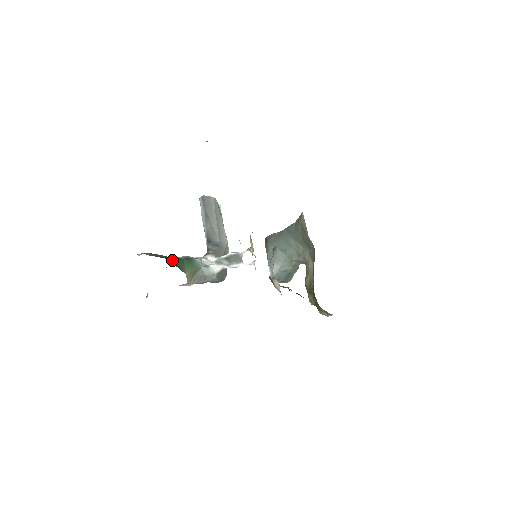
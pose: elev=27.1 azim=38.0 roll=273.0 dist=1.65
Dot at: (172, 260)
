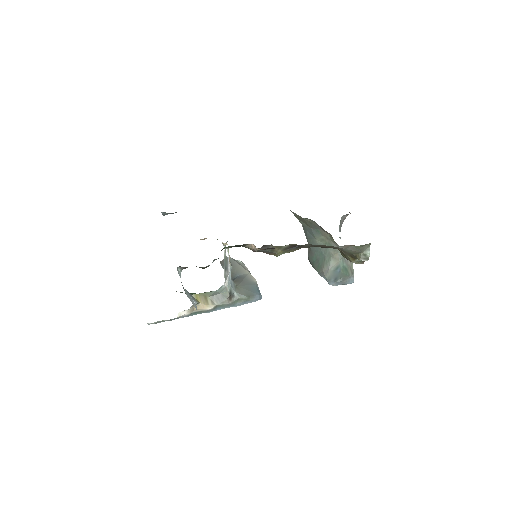
Dot at: occluded
